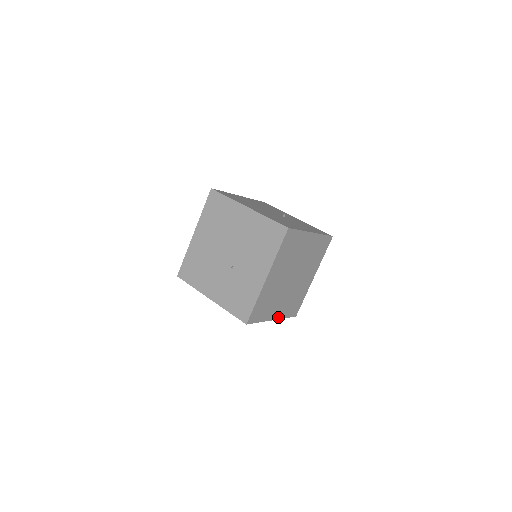
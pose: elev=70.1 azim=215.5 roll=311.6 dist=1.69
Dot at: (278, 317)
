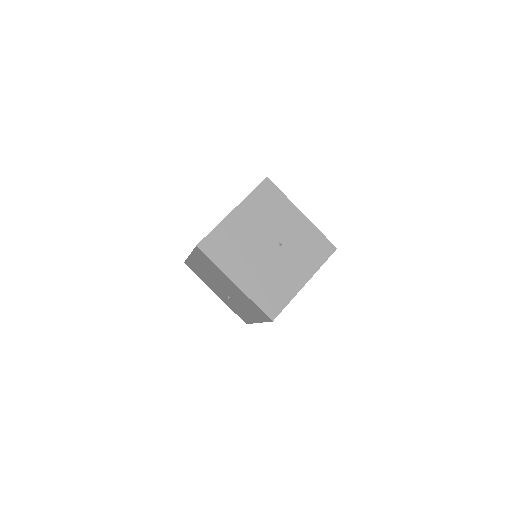
Dot at: occluded
